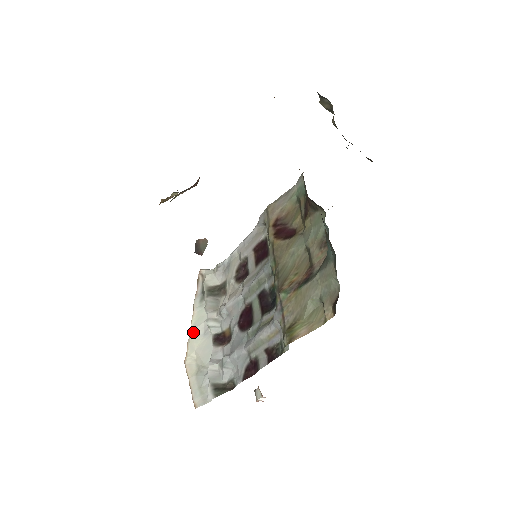
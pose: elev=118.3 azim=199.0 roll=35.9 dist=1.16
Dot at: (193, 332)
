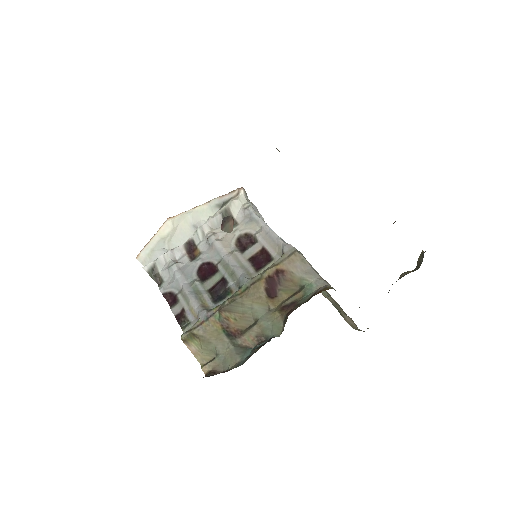
Dot at: (191, 214)
